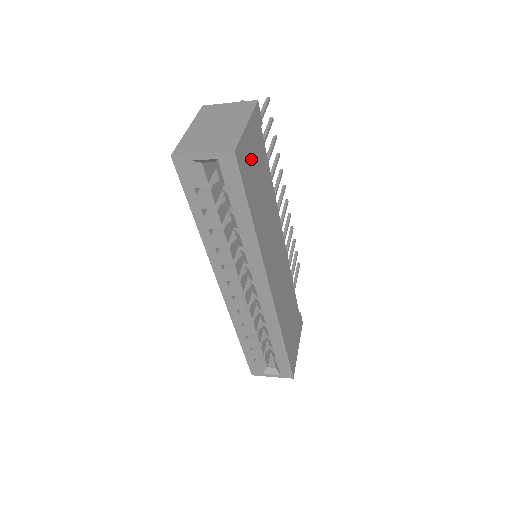
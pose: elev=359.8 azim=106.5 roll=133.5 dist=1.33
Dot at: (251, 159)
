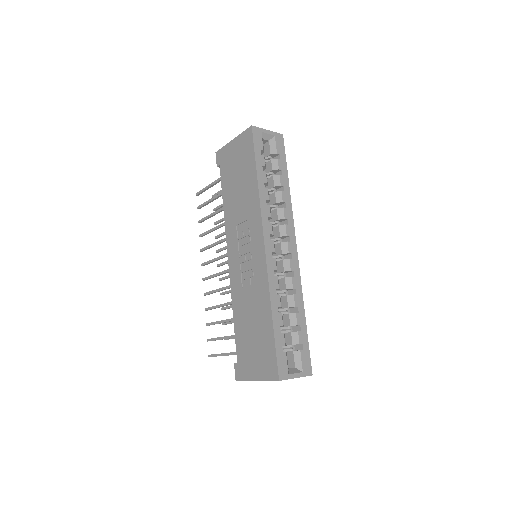
Dot at: occluded
